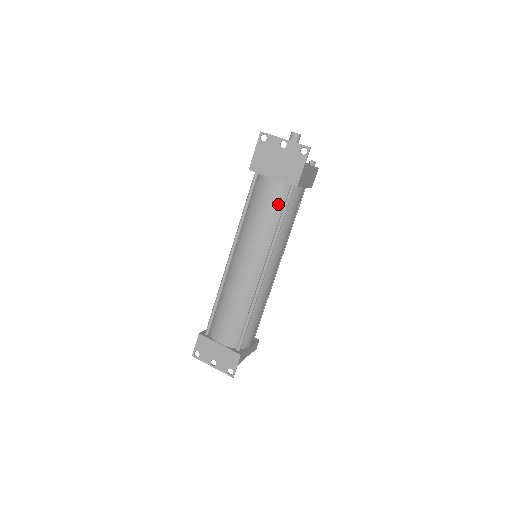
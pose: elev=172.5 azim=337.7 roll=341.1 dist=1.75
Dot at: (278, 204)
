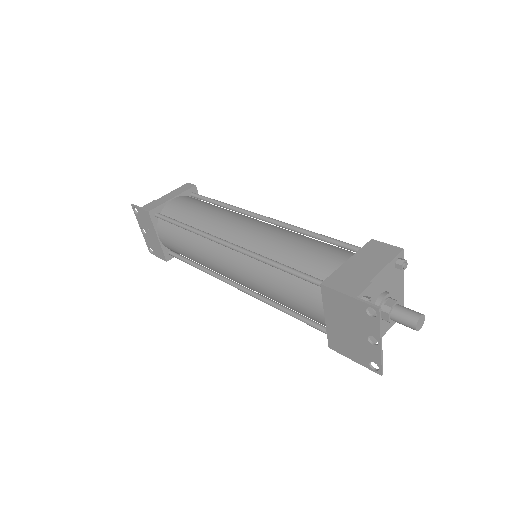
Dot at: (304, 315)
